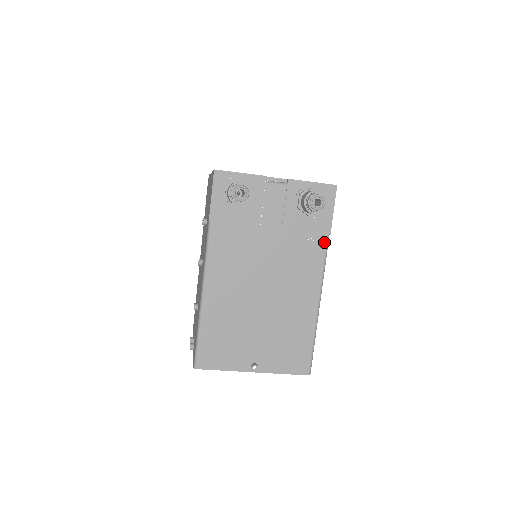
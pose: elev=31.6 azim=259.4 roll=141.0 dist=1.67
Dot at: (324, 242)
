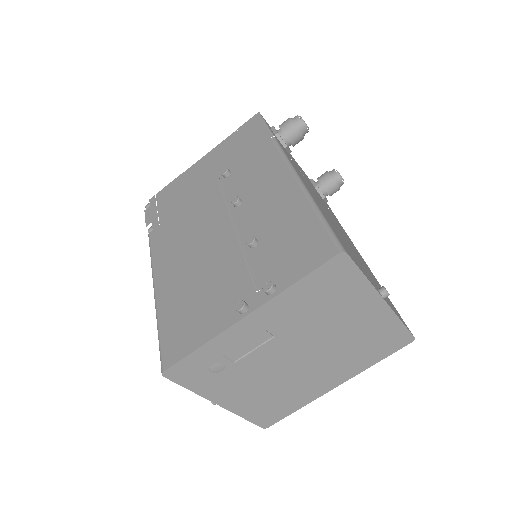
Dot at: occluded
